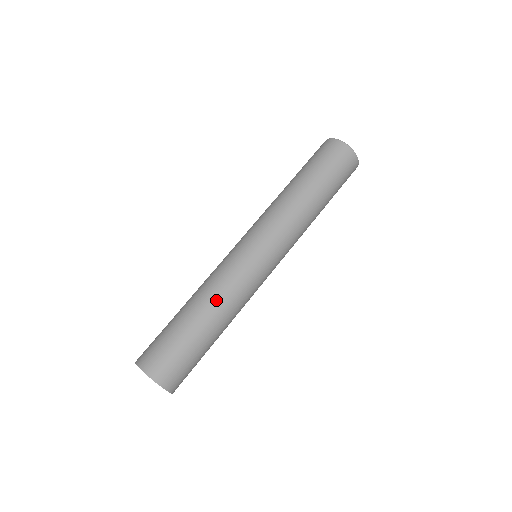
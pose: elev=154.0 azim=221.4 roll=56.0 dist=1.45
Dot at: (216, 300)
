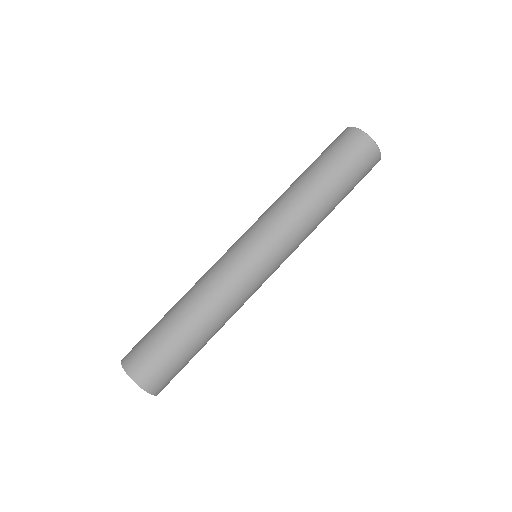
Dot at: (199, 296)
